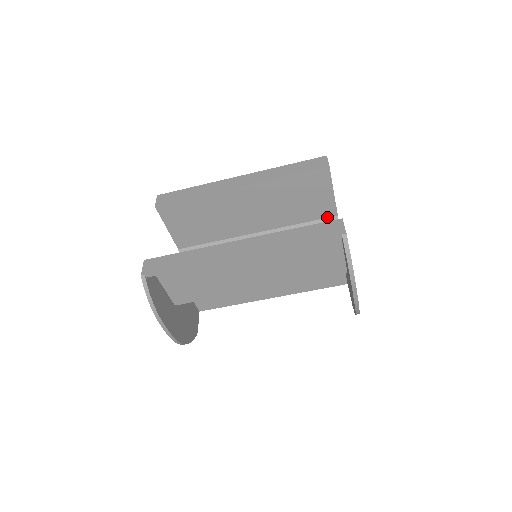
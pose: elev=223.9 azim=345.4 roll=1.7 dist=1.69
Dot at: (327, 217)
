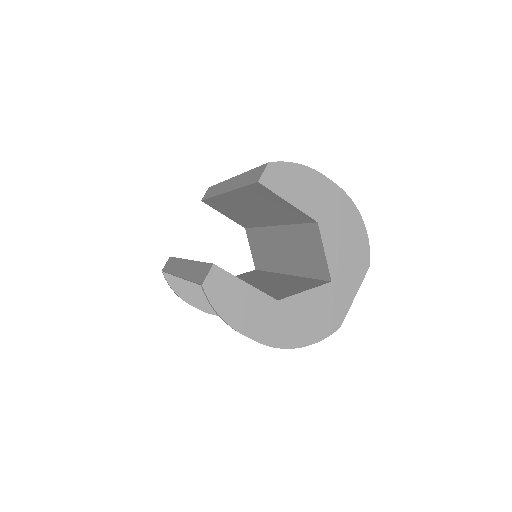
Dot at: (311, 222)
